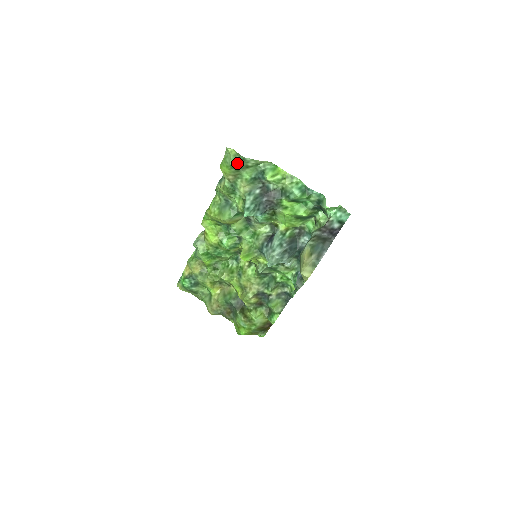
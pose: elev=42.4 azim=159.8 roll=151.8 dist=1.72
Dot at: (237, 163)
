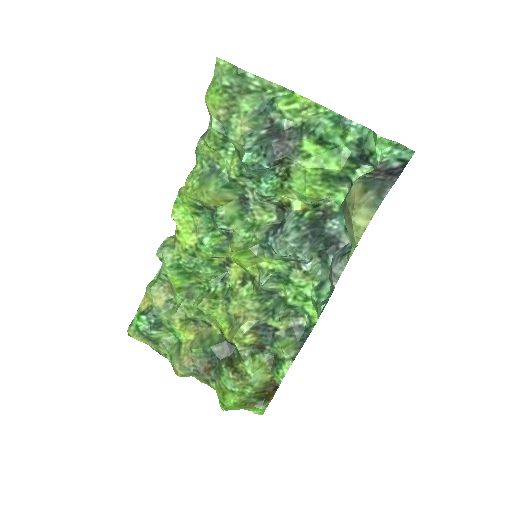
Dot at: (233, 82)
